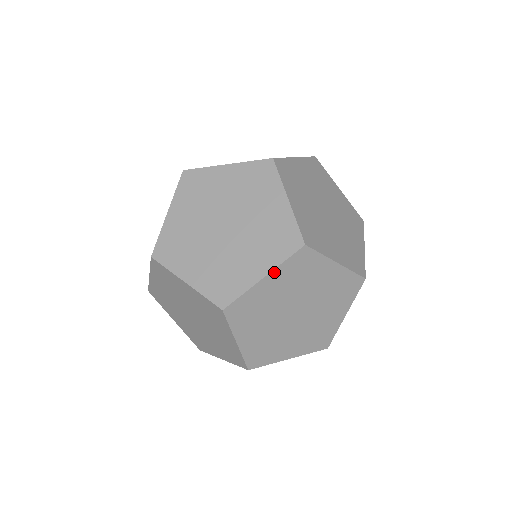
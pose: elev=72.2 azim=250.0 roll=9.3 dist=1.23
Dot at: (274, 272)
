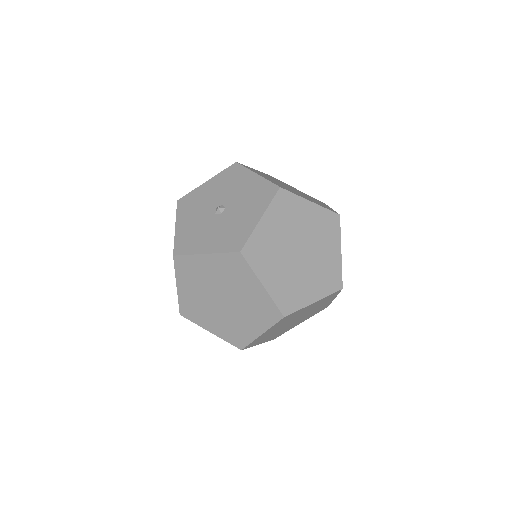
Dot at: (320, 300)
